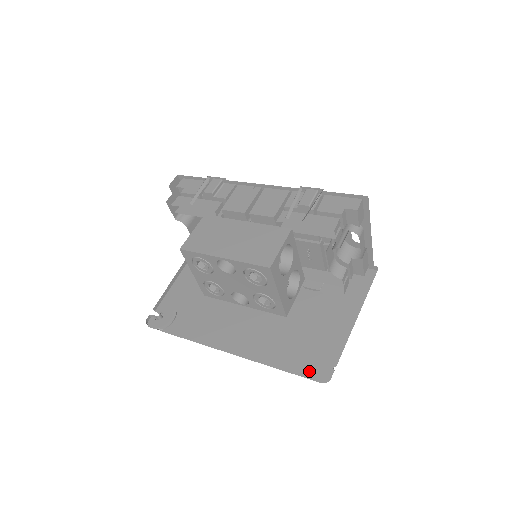
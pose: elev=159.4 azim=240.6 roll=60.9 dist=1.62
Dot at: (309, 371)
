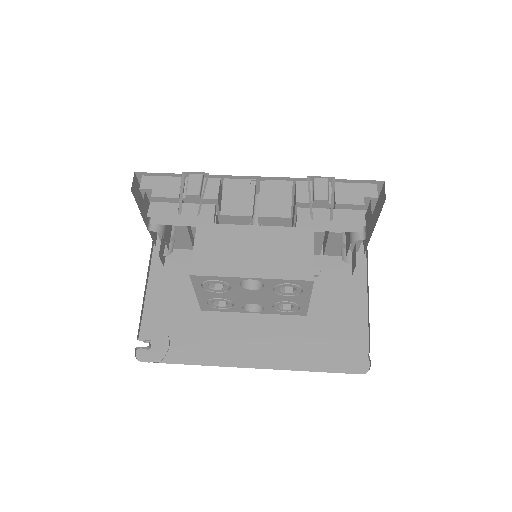
Dot at: (346, 365)
